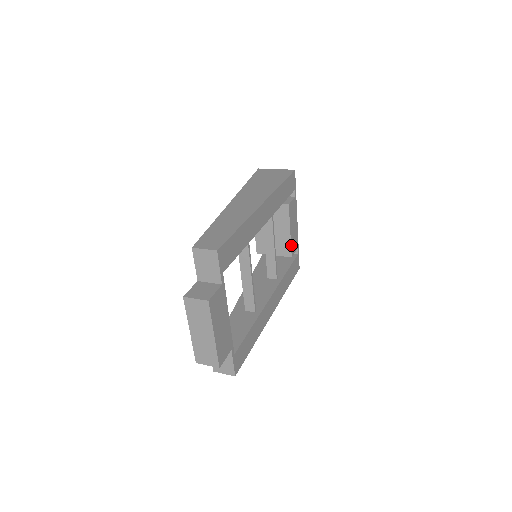
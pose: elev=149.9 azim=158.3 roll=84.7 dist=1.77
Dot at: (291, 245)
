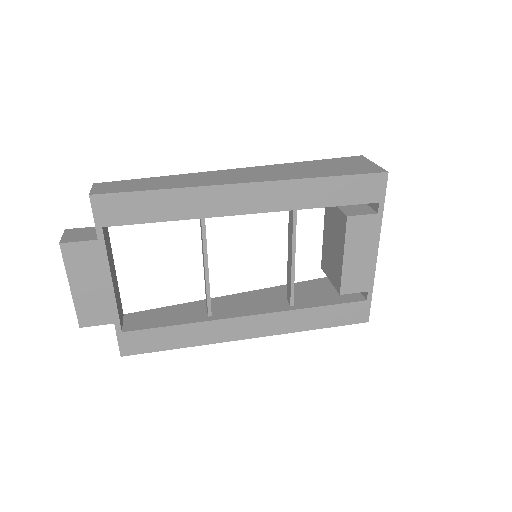
Dot at: (343, 277)
